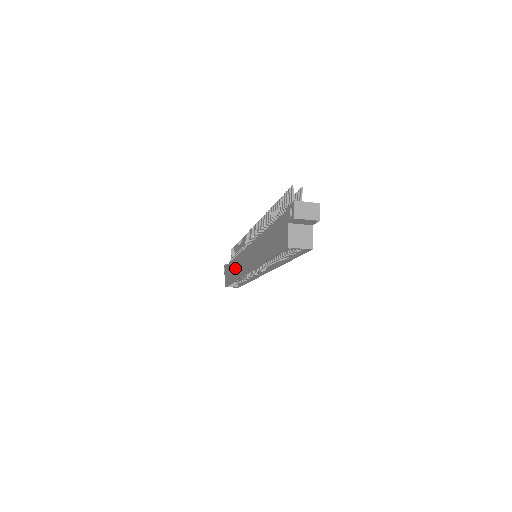
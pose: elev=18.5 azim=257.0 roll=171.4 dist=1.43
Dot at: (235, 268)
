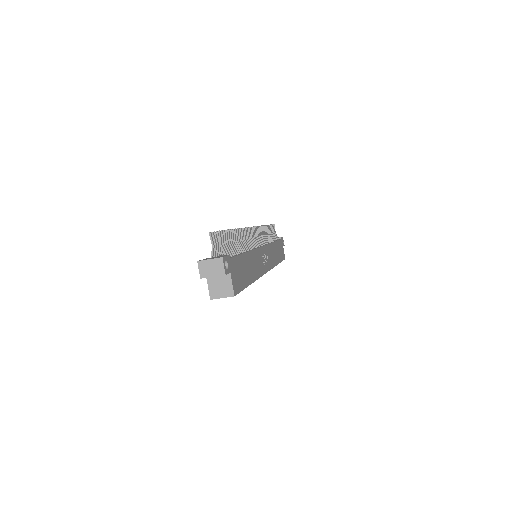
Dot at: occluded
